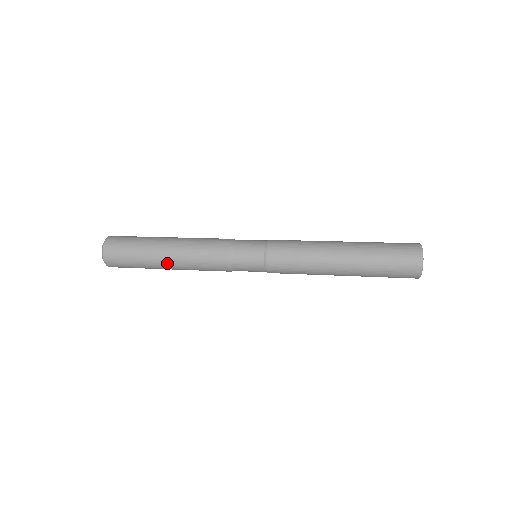
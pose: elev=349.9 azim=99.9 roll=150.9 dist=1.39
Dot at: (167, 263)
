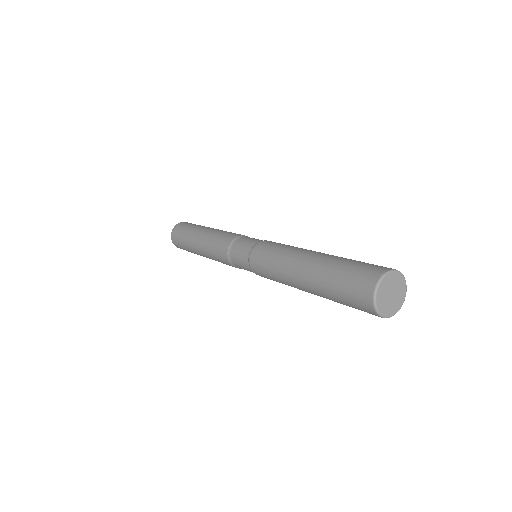
Dot at: (198, 250)
